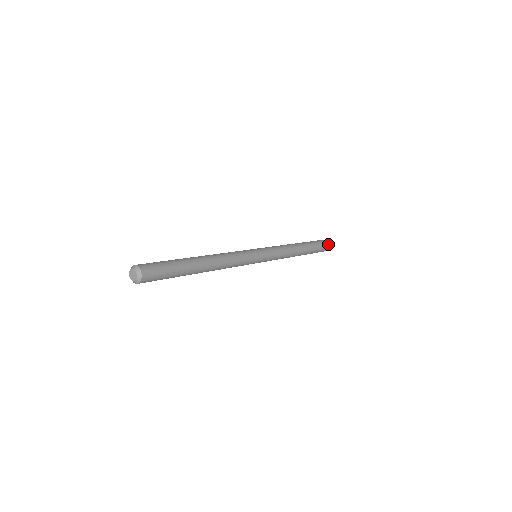
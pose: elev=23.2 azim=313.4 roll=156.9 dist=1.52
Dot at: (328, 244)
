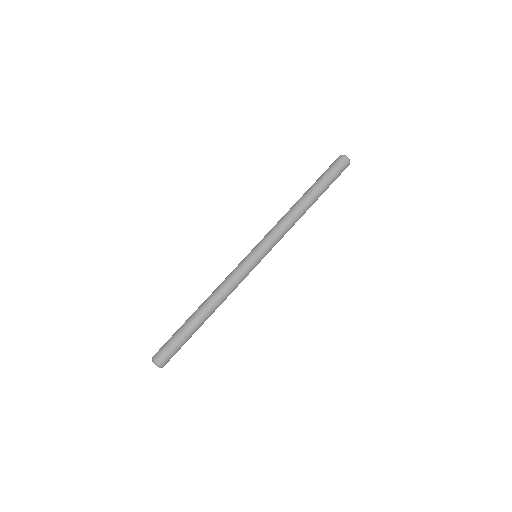
Dot at: (342, 170)
